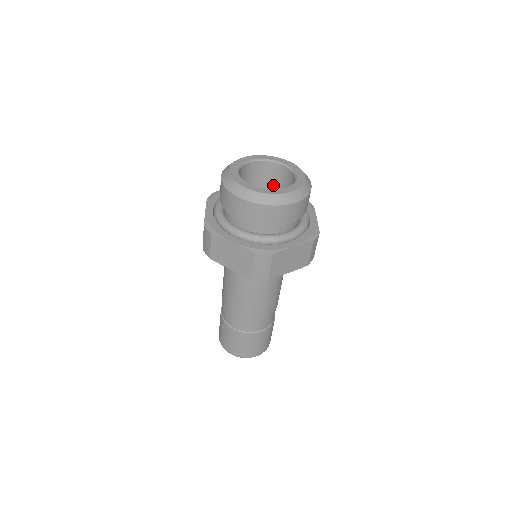
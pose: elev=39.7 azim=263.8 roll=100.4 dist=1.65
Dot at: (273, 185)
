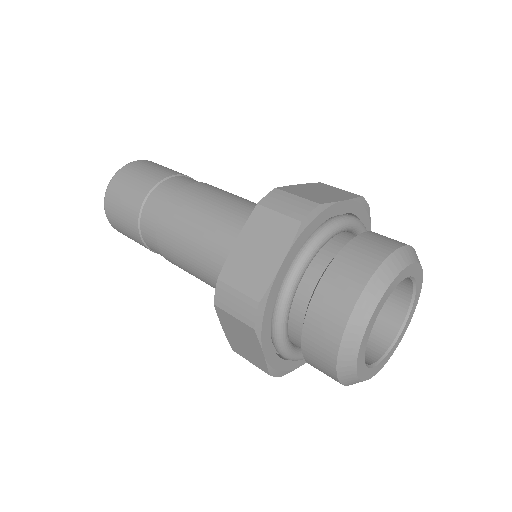
Dot at: occluded
